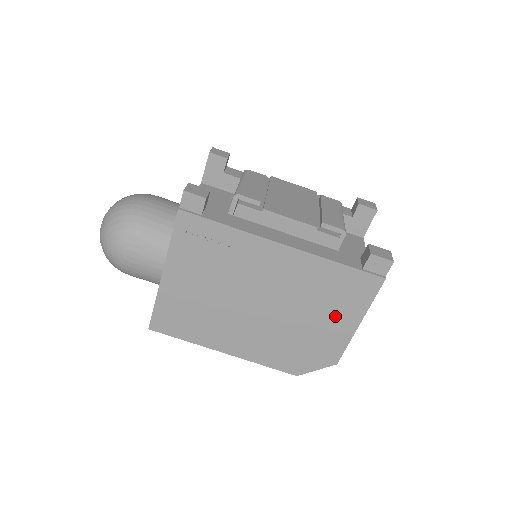
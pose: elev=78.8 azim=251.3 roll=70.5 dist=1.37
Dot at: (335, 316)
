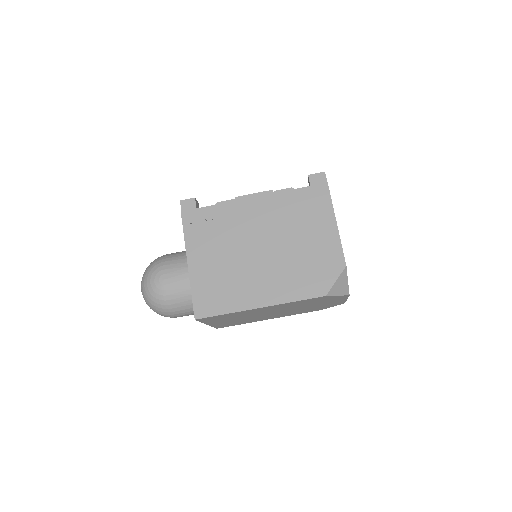
Dot at: (317, 227)
